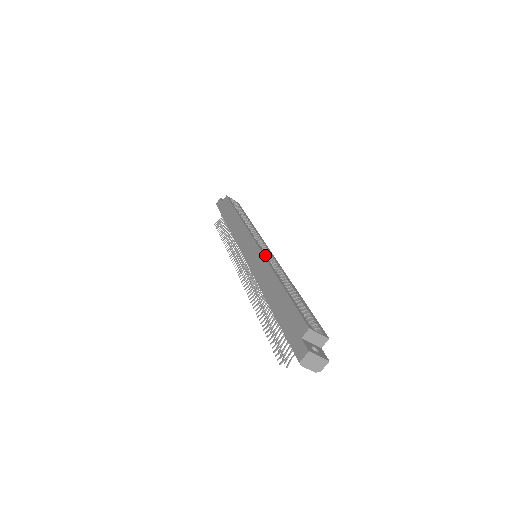
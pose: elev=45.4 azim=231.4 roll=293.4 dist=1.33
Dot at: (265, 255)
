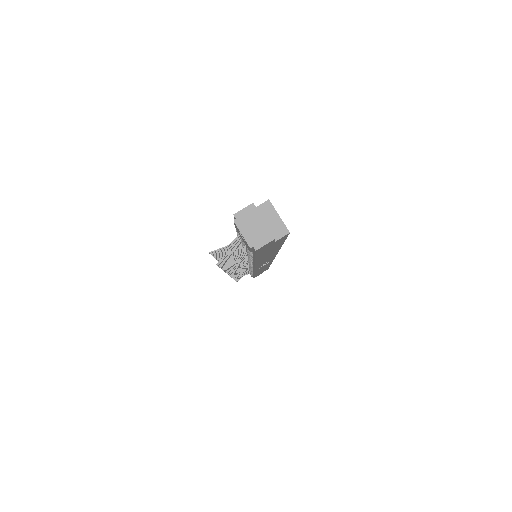
Dot at: occluded
